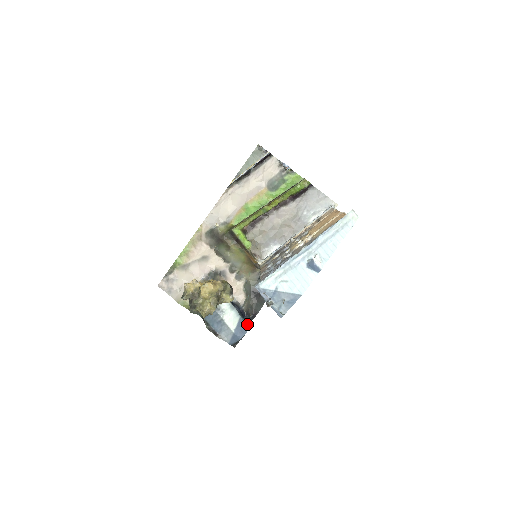
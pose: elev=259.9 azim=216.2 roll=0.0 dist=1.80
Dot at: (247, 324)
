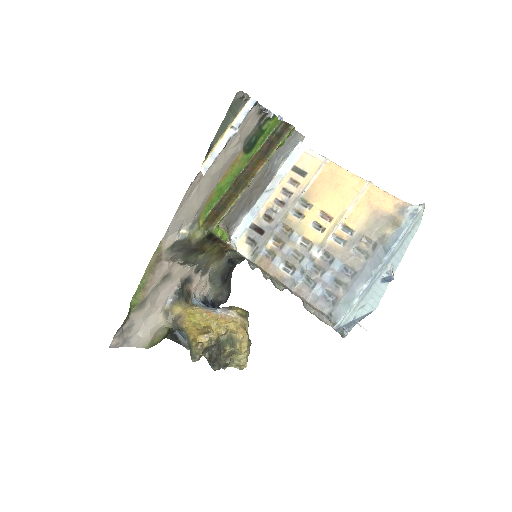
Dot at: occluded
